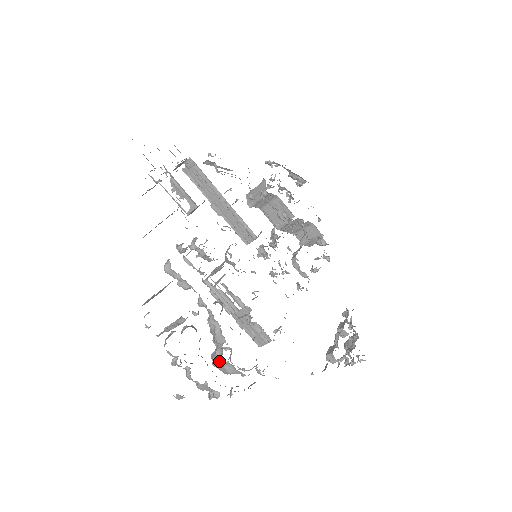
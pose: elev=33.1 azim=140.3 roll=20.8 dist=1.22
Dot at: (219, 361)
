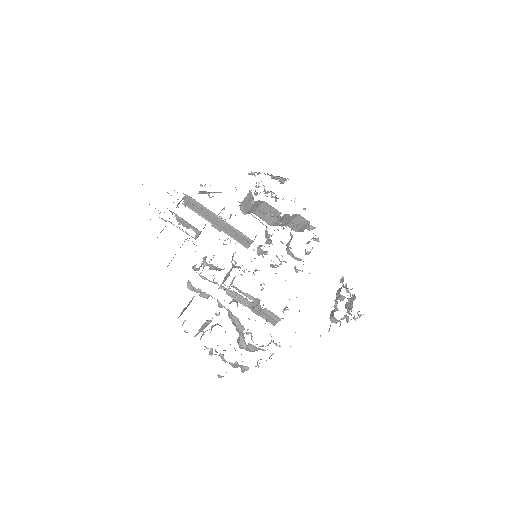
Dot at: (243, 344)
